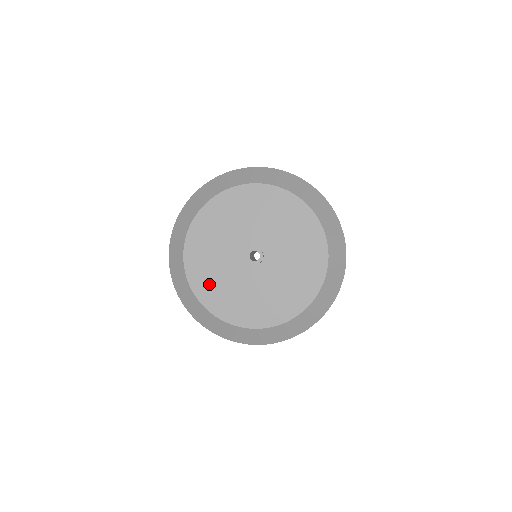
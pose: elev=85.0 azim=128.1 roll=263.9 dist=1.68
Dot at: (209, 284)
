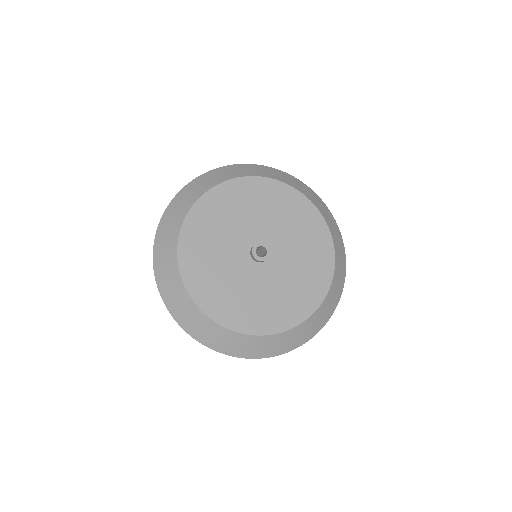
Dot at: (223, 301)
